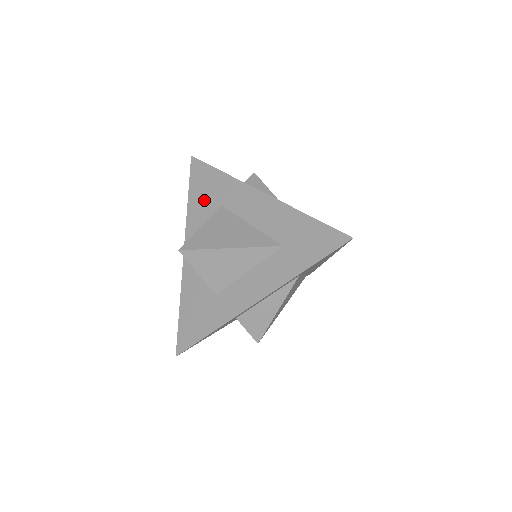
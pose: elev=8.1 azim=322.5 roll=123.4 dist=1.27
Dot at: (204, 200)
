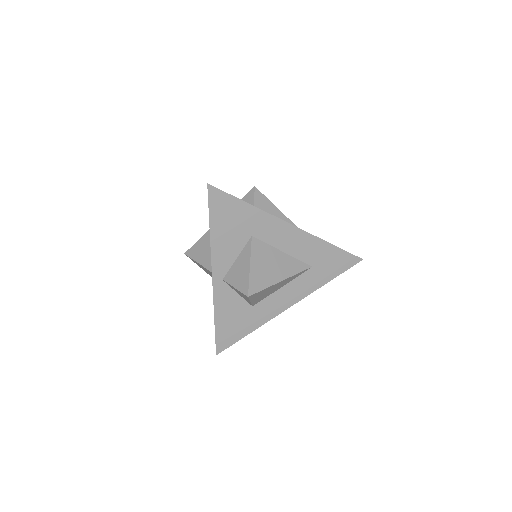
Dot at: (231, 230)
